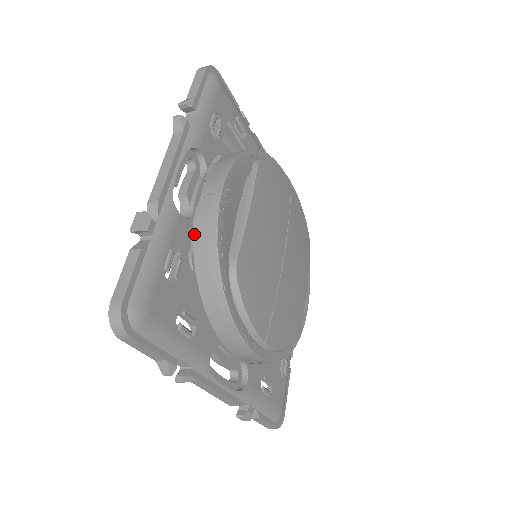
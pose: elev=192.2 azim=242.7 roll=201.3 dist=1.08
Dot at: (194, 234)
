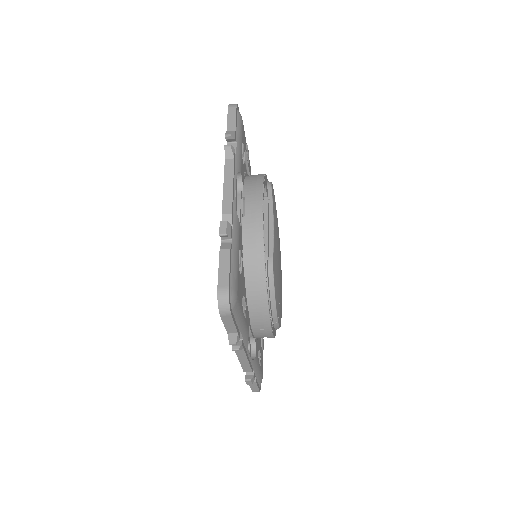
Dot at: (243, 238)
